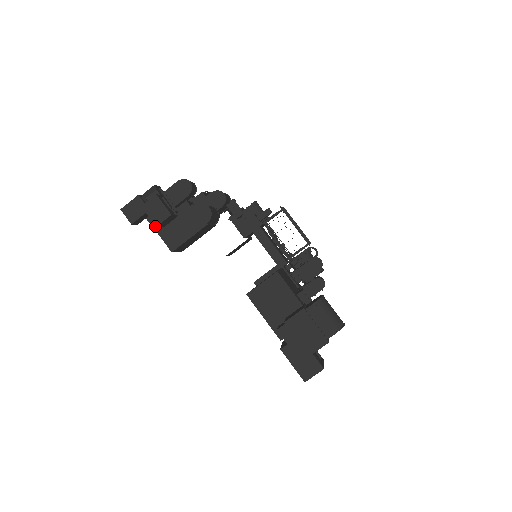
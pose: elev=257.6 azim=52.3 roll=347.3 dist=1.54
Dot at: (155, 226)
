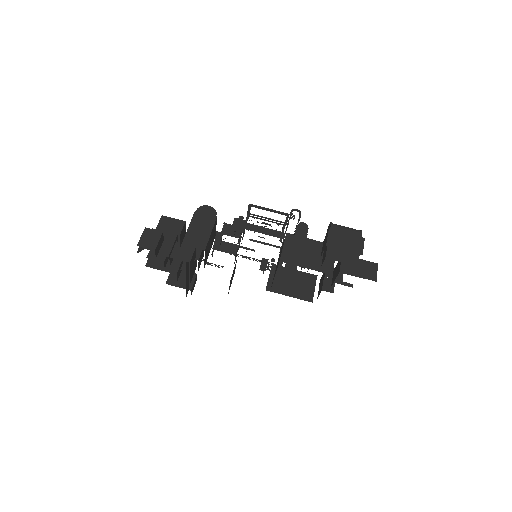
Dot at: (170, 256)
